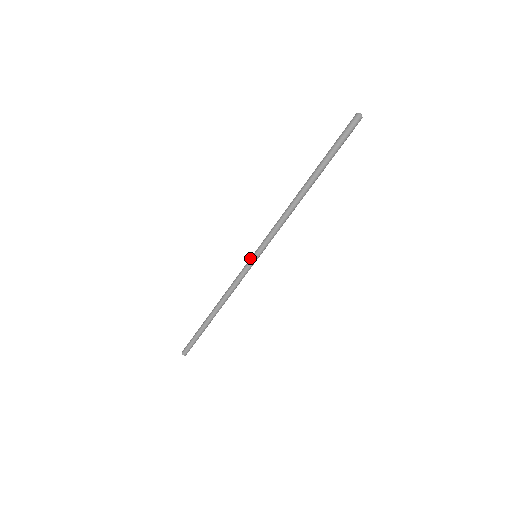
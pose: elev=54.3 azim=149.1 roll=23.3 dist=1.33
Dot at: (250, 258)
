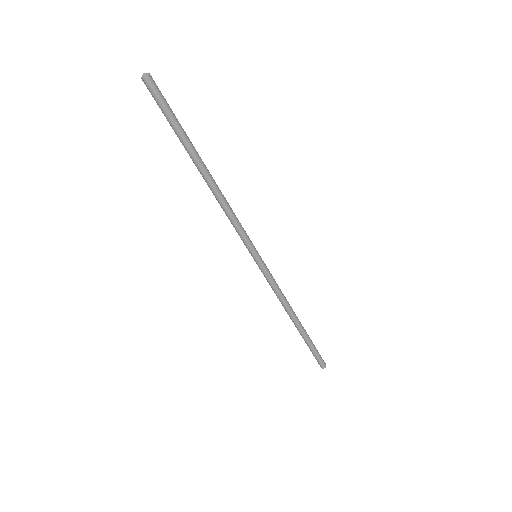
Dot at: (255, 260)
